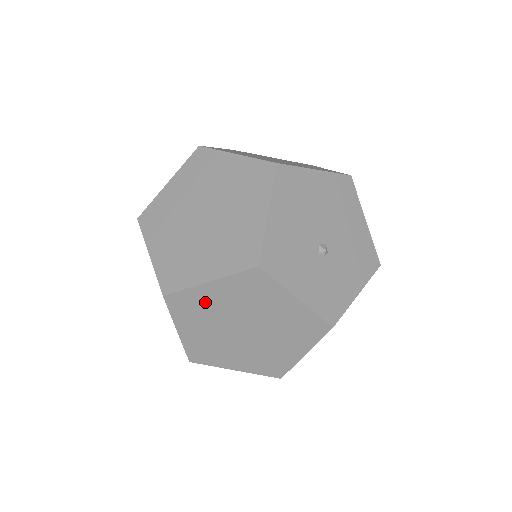
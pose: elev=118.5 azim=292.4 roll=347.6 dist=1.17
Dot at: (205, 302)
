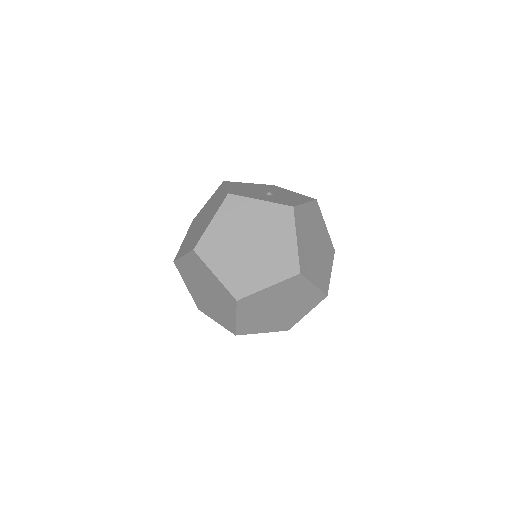
Dot at: (217, 238)
